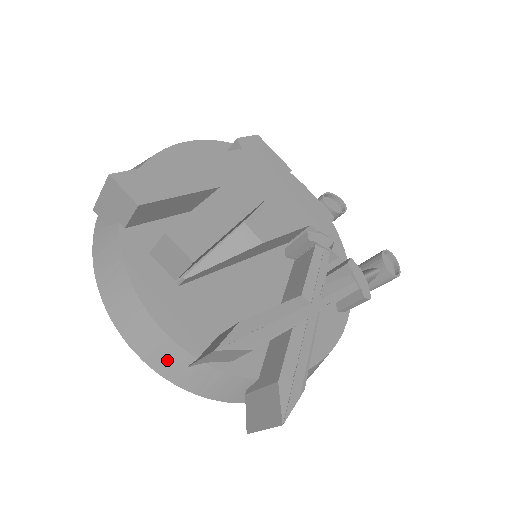
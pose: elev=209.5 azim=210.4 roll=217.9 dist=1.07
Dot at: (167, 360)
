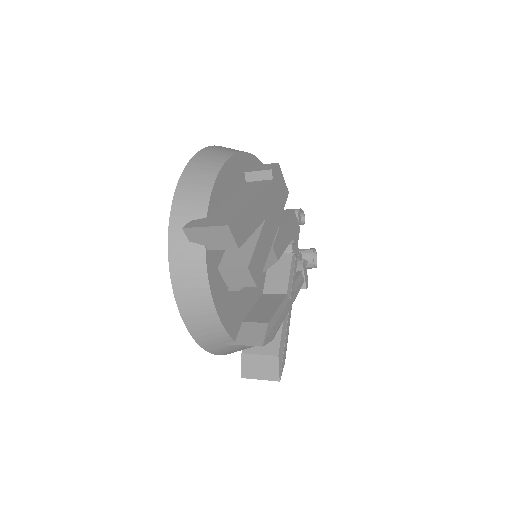
Dot at: (213, 340)
